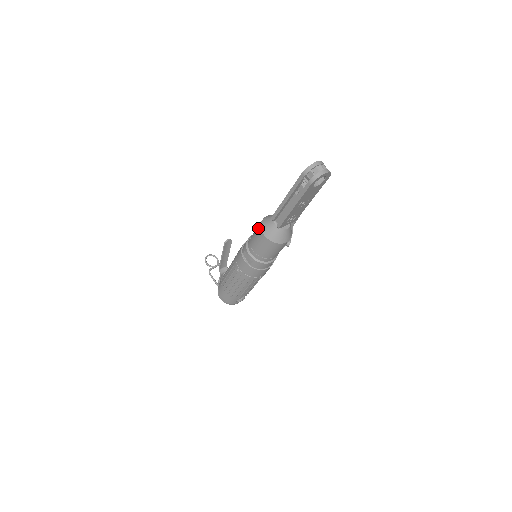
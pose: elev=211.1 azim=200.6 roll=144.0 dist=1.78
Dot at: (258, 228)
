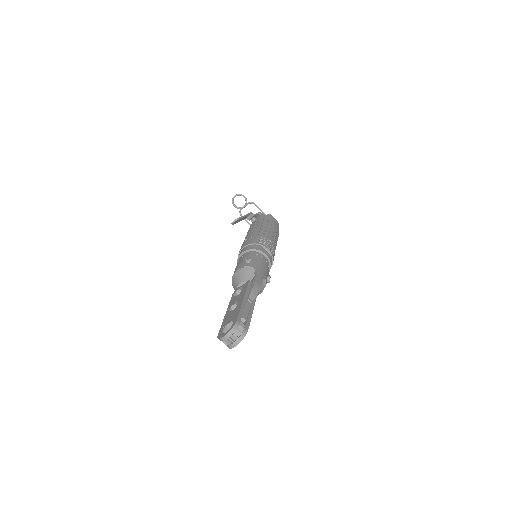
Dot at: occluded
